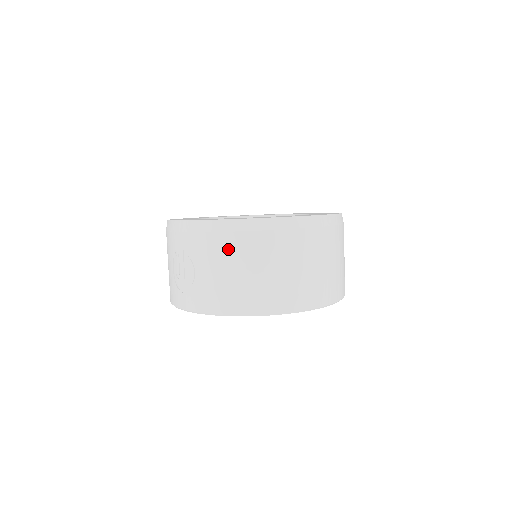
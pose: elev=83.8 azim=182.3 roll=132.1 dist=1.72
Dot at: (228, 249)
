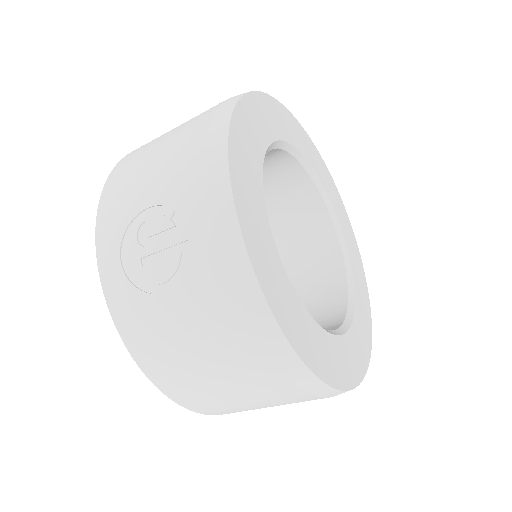
Dot at: (230, 343)
